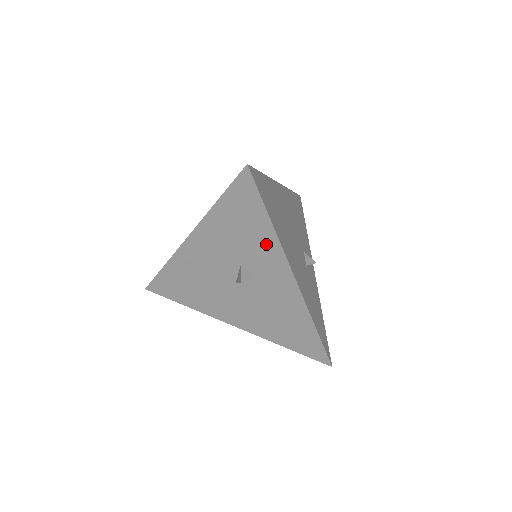
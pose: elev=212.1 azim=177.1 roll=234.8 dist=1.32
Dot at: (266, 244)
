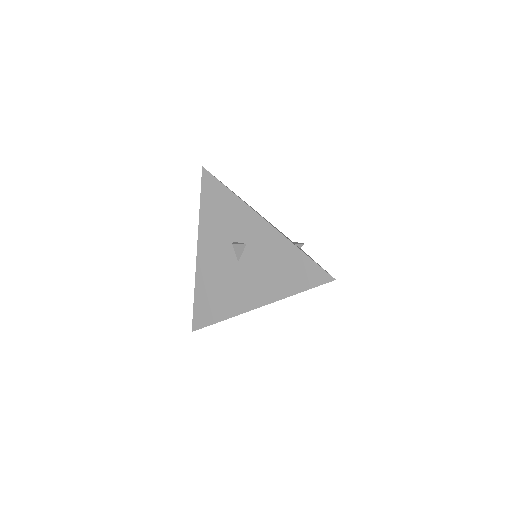
Dot at: (237, 210)
